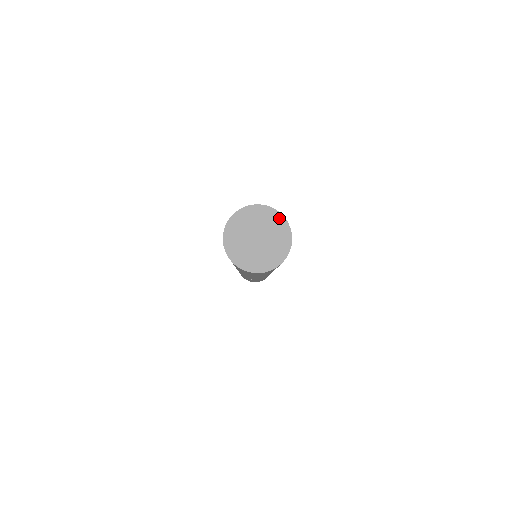
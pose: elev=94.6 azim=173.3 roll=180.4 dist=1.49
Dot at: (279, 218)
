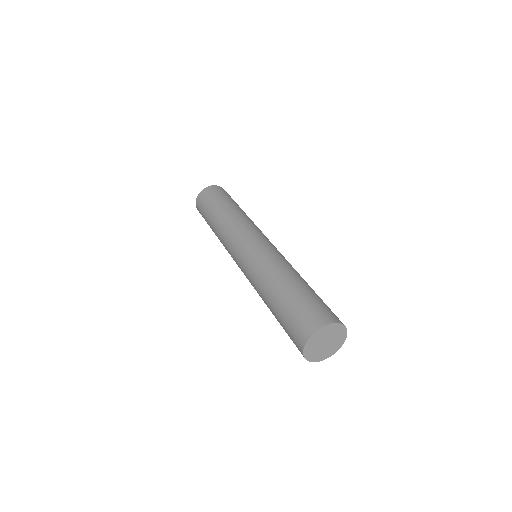
Dot at: (344, 336)
